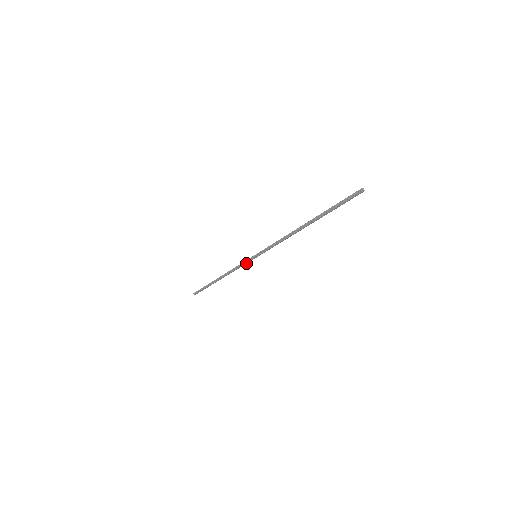
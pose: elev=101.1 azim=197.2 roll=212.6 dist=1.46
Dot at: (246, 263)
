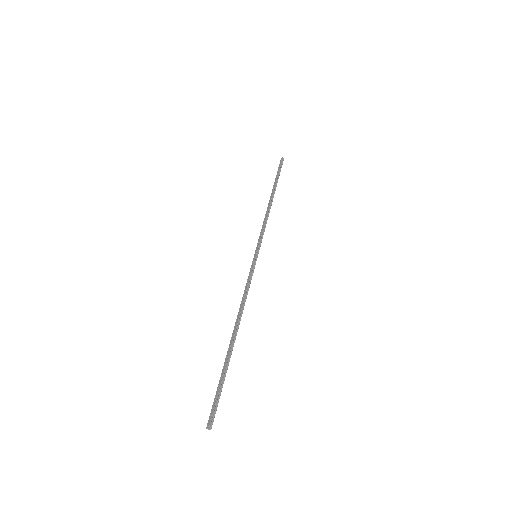
Dot at: (261, 240)
